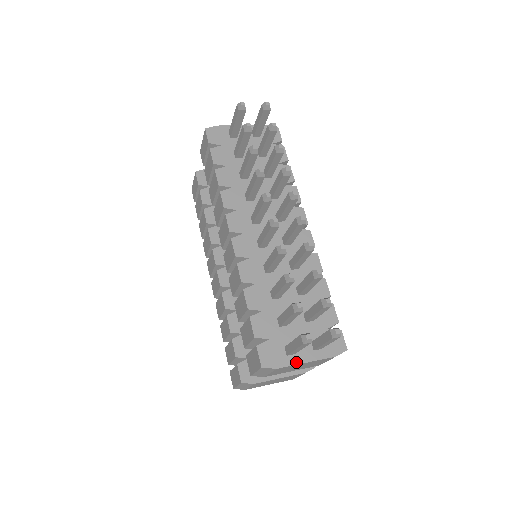
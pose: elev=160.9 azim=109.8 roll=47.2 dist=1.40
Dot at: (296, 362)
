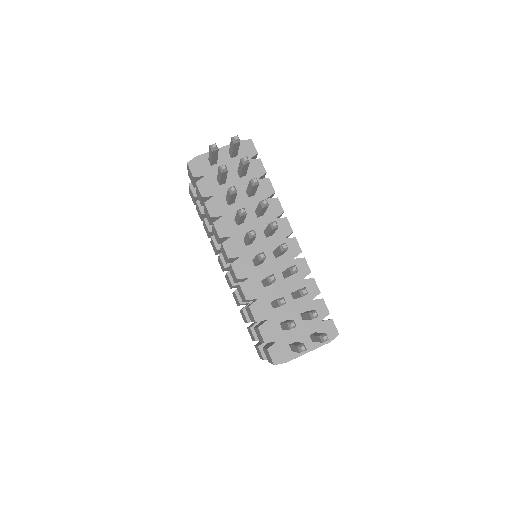
Dot at: (300, 354)
